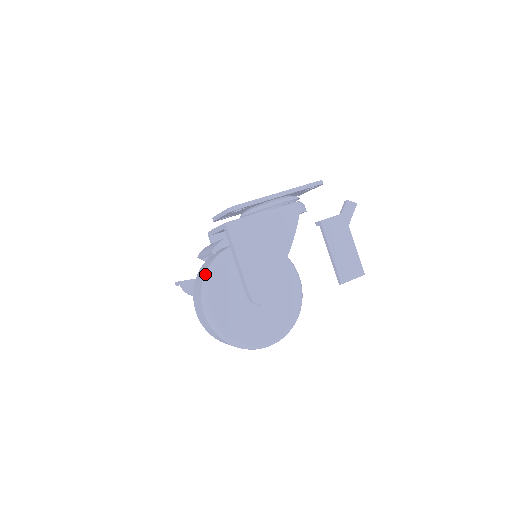
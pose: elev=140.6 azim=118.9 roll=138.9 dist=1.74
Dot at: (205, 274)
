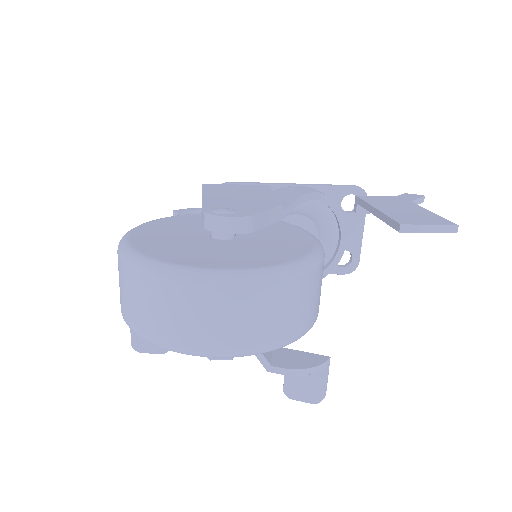
Dot at: occluded
